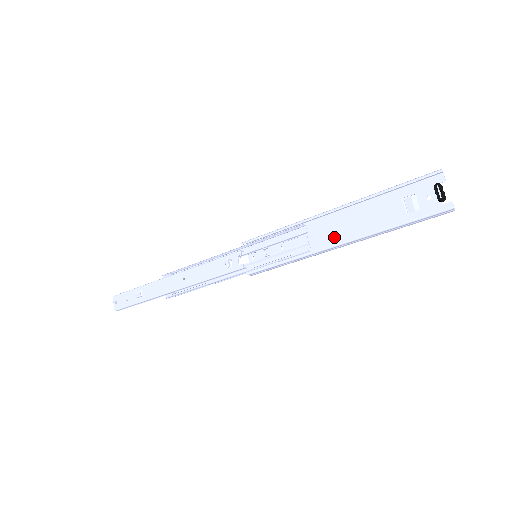
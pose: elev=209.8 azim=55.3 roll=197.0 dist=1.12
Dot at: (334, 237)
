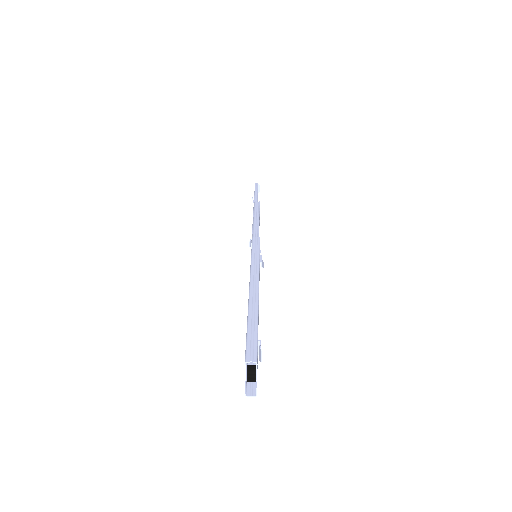
Dot at: occluded
